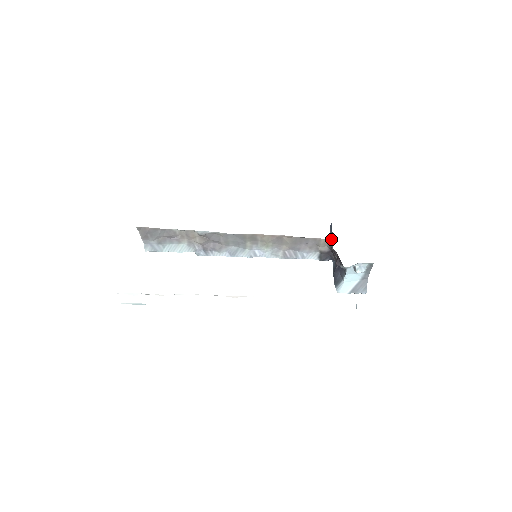
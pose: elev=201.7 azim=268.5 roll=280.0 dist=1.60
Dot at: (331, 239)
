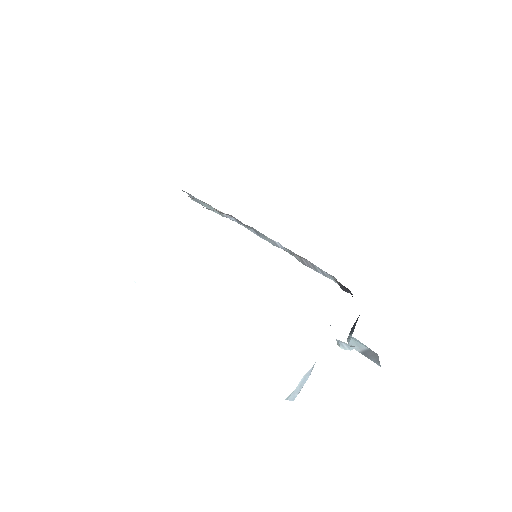
Dot at: occluded
